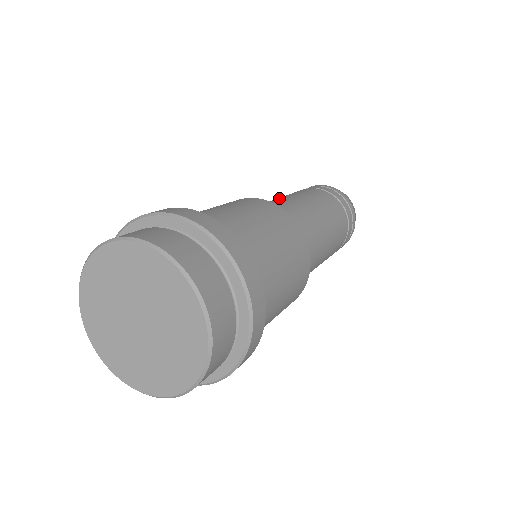
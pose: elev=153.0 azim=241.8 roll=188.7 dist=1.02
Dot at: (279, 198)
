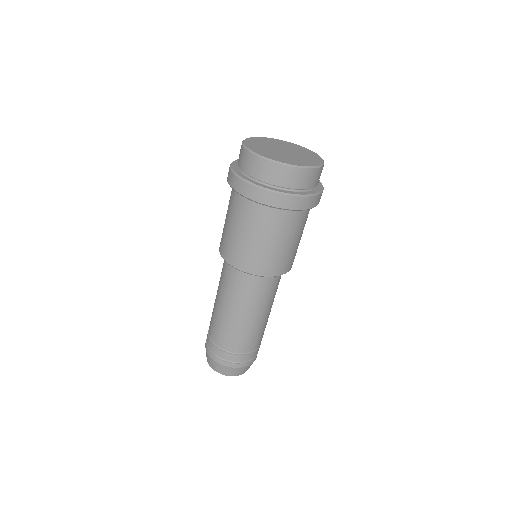
Dot at: occluded
